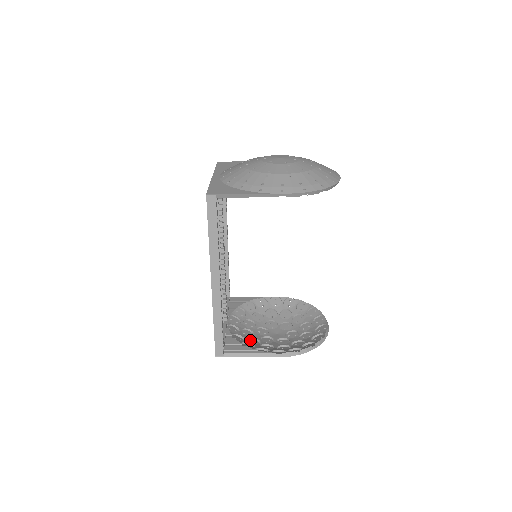
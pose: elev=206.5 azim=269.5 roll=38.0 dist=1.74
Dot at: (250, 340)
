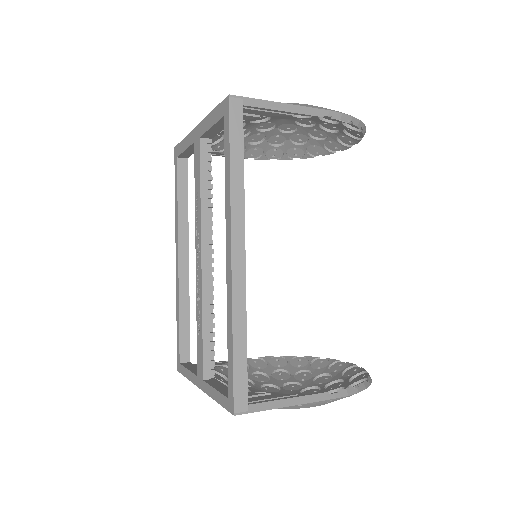
Dot at: occluded
